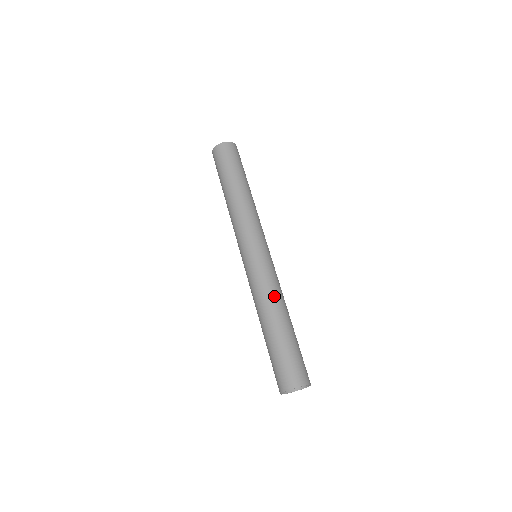
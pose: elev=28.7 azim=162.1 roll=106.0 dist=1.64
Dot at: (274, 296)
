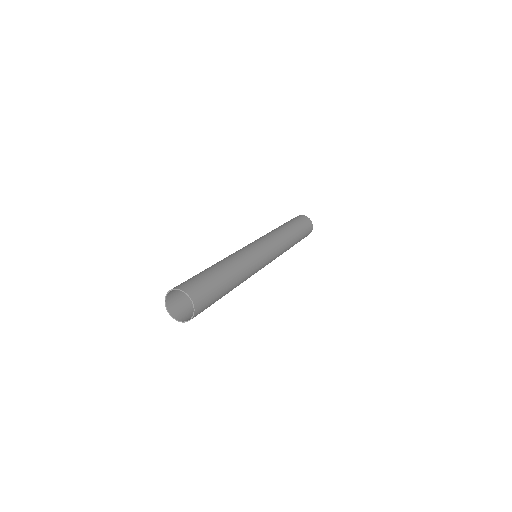
Dot at: (229, 257)
